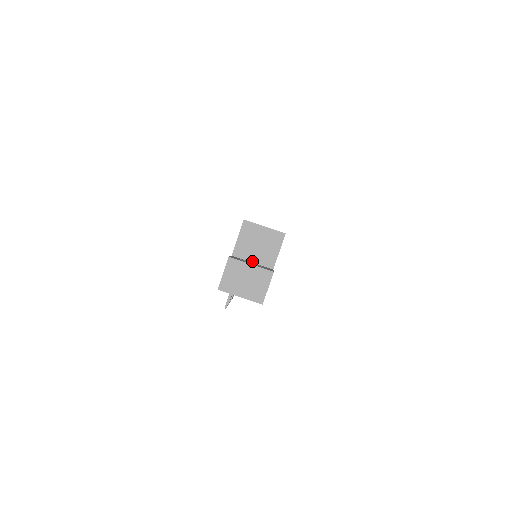
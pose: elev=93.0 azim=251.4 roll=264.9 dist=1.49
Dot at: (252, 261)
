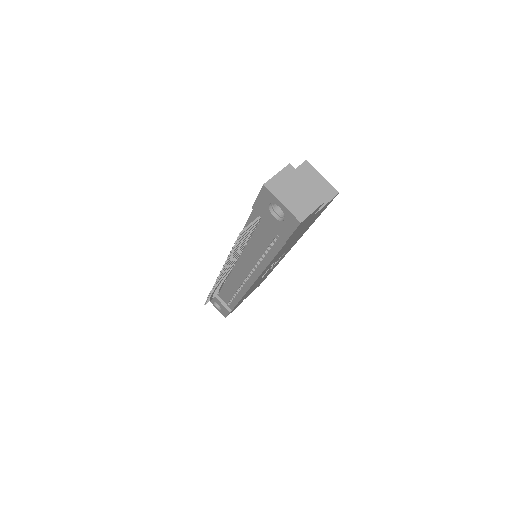
Dot at: occluded
